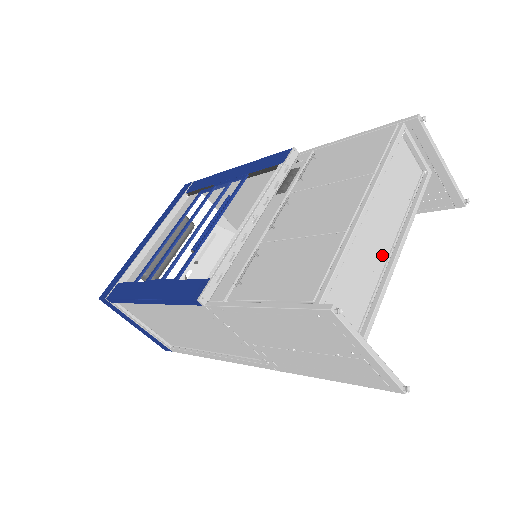
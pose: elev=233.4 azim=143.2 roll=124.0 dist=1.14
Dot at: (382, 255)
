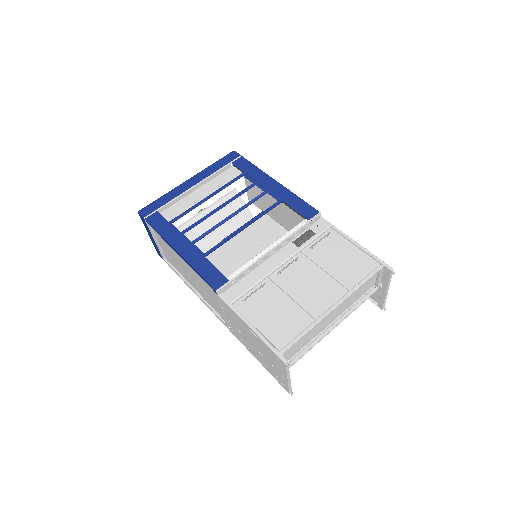
Dot at: (324, 327)
